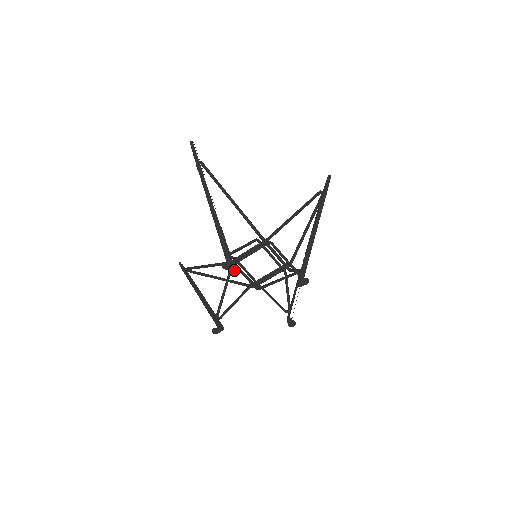
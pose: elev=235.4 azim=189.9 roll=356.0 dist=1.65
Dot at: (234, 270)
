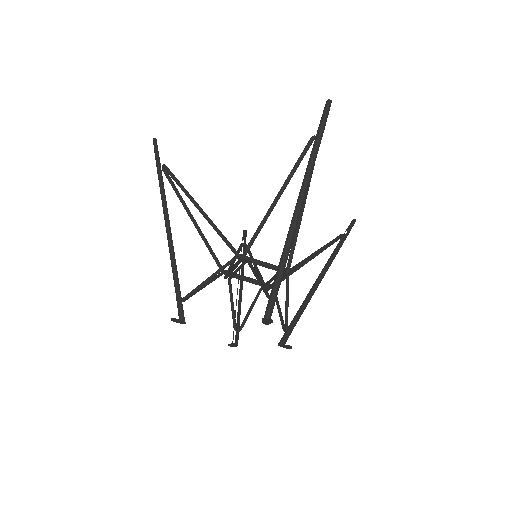
Dot at: (266, 324)
